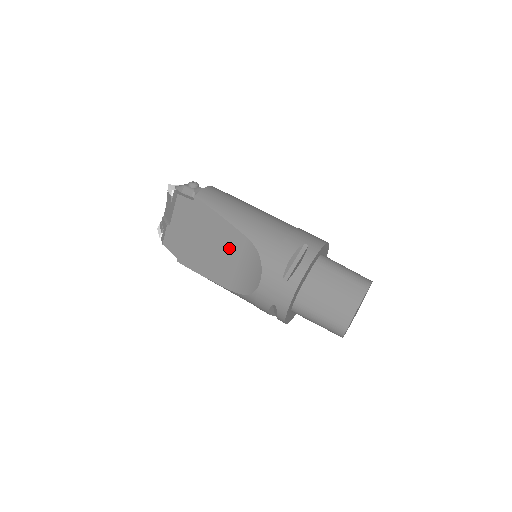
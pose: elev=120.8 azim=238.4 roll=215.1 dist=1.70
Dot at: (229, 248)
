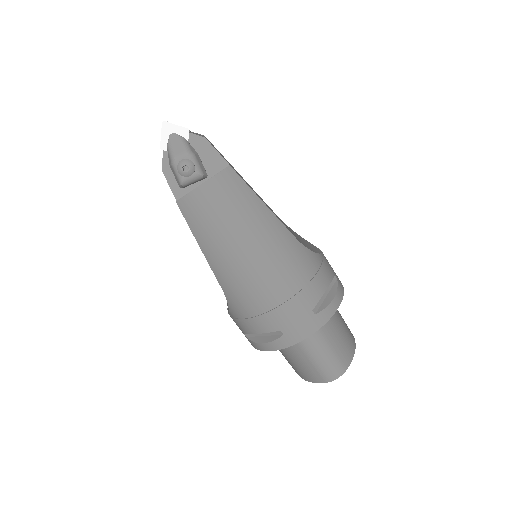
Dot at: occluded
